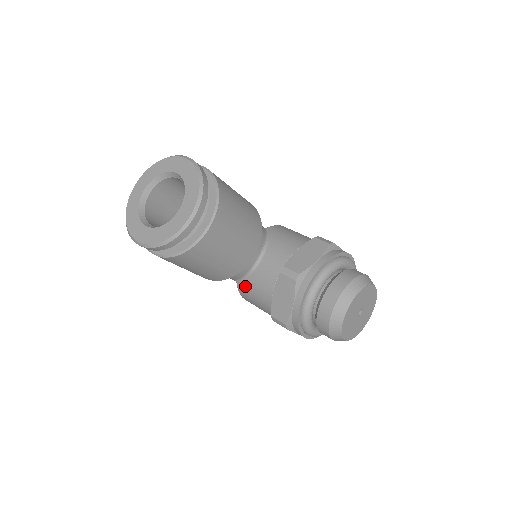
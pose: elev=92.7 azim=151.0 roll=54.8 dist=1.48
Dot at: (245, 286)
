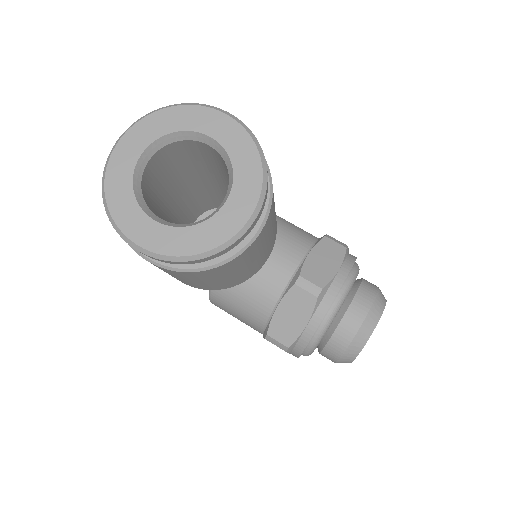
Dot at: (227, 291)
